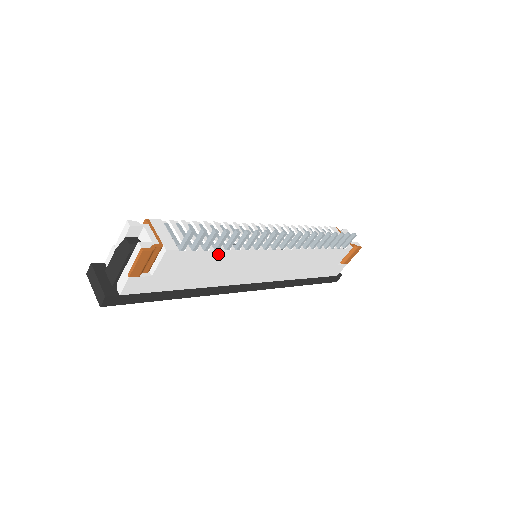
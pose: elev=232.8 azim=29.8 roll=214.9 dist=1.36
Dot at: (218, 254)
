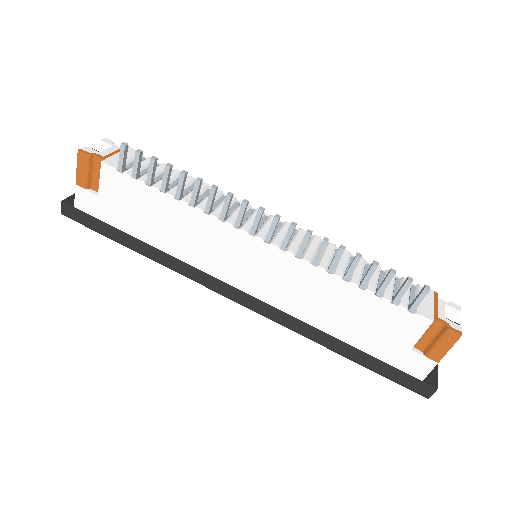
Dot at: (167, 200)
